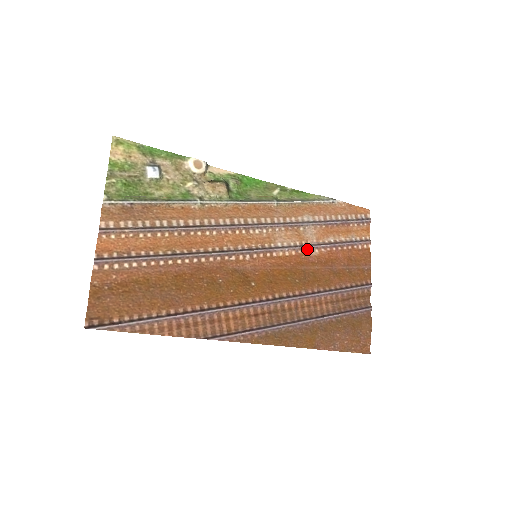
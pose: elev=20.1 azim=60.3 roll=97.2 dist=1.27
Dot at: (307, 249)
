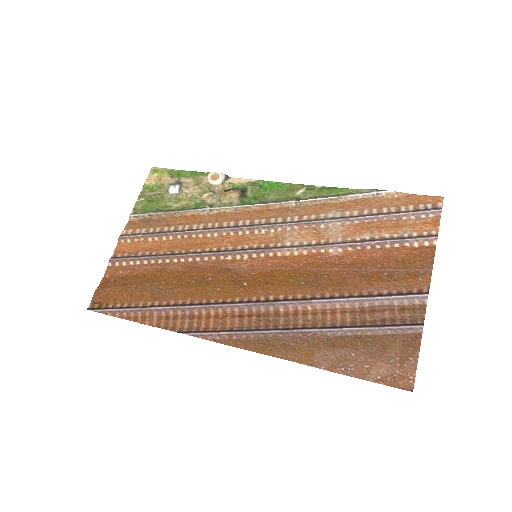
Dot at: (325, 248)
